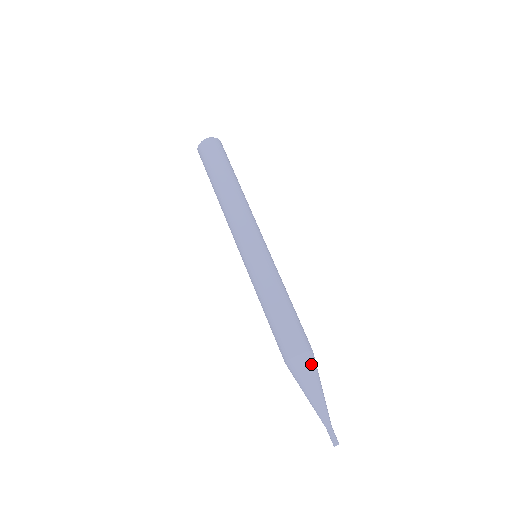
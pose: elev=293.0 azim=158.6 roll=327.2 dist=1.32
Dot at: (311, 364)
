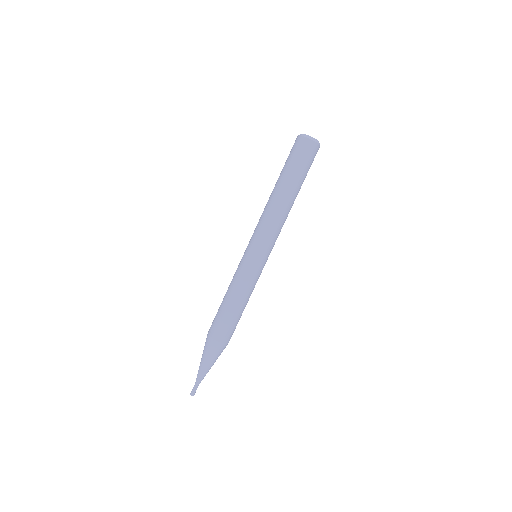
Dot at: occluded
